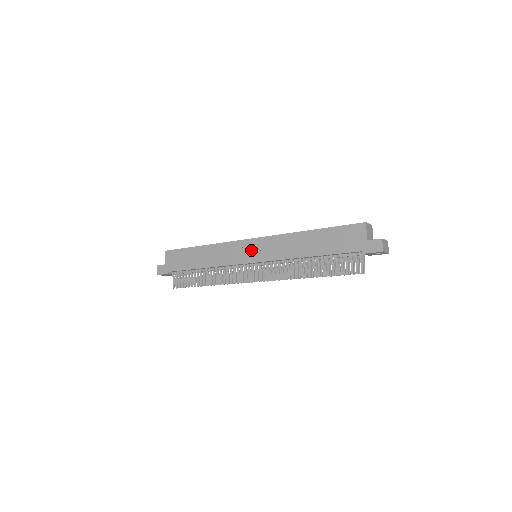
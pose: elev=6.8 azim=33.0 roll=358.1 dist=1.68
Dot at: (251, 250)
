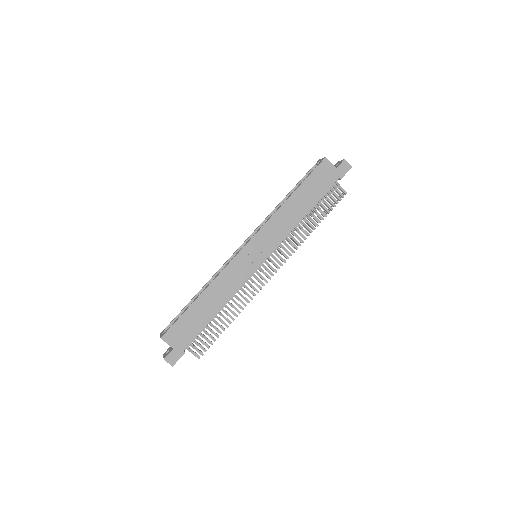
Dot at: (254, 253)
